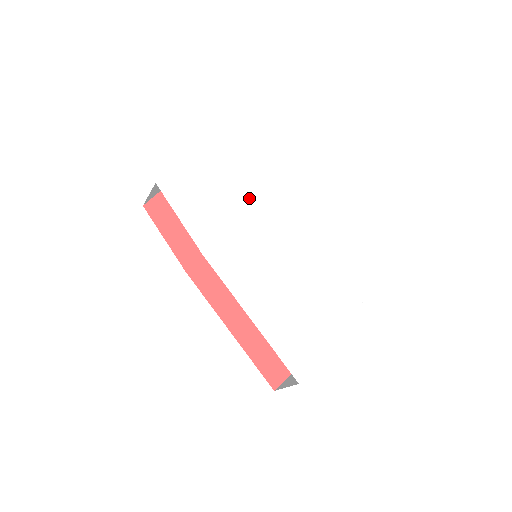
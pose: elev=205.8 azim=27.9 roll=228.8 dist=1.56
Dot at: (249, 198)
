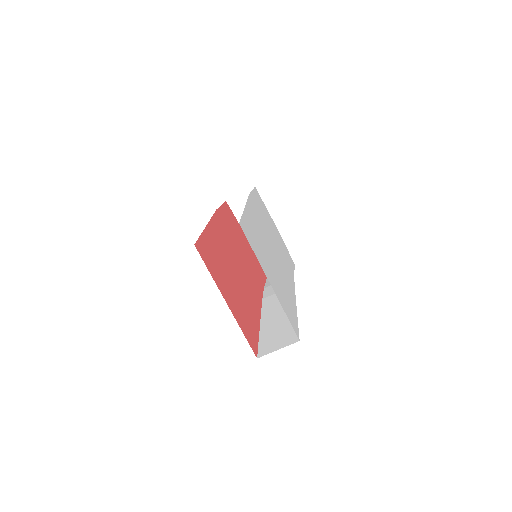
Dot at: (281, 250)
